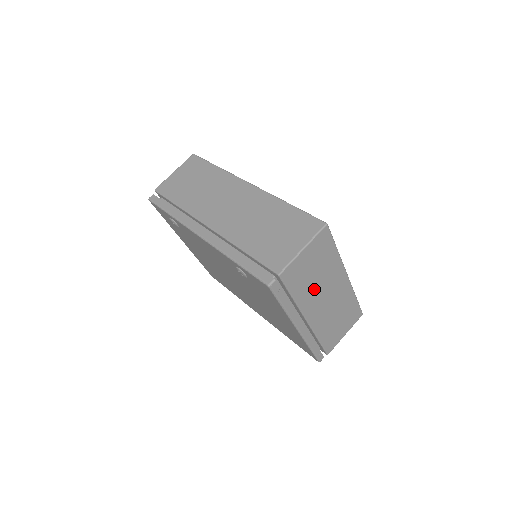
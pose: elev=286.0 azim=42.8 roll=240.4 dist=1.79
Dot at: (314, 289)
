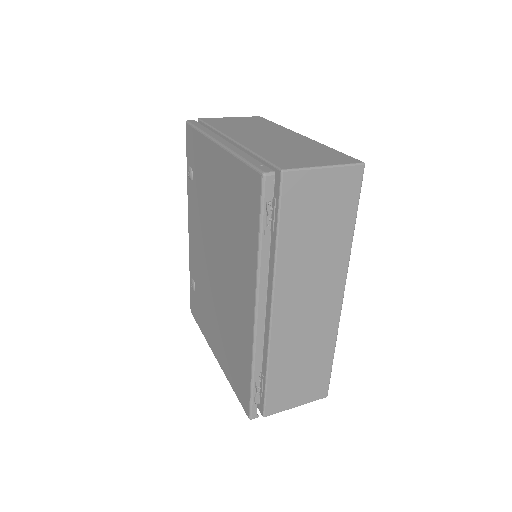
Dot at: (244, 130)
